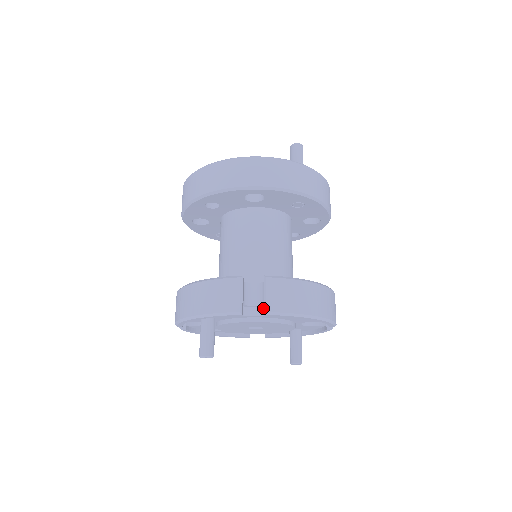
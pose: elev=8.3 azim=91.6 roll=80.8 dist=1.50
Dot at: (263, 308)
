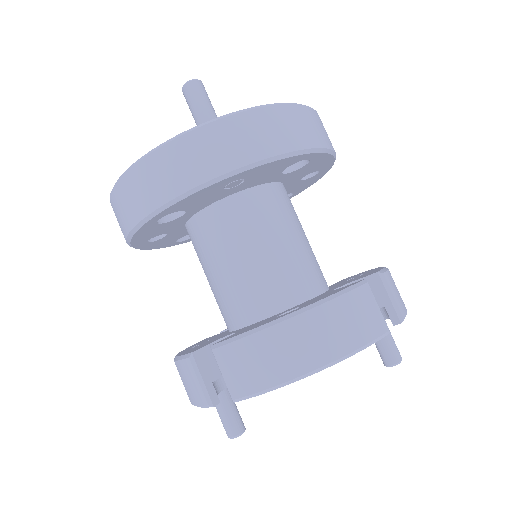
Dot at: occluded
